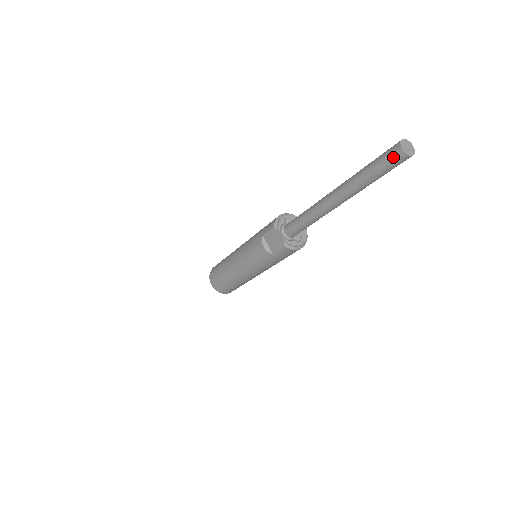
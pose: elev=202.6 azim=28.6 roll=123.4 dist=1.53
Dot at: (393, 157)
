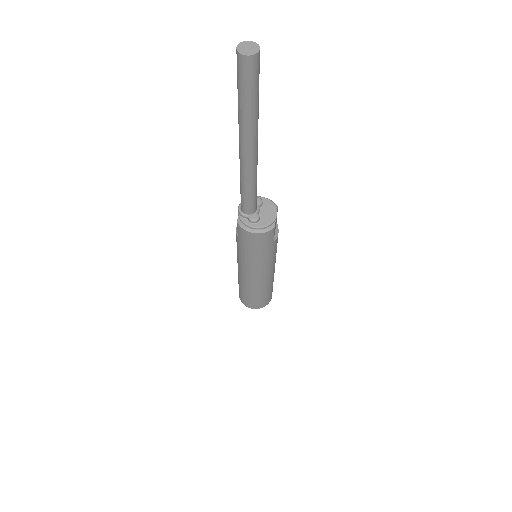
Dot at: (237, 61)
